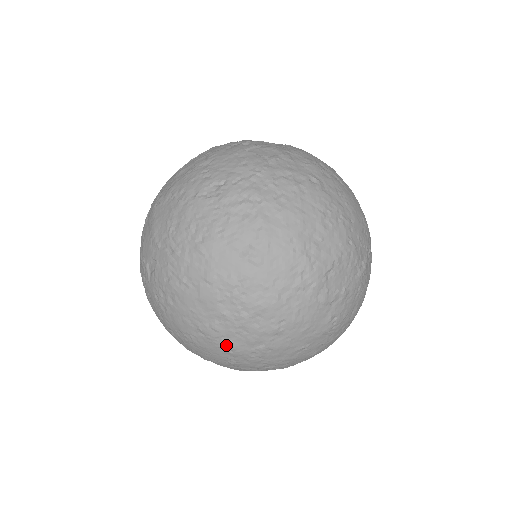
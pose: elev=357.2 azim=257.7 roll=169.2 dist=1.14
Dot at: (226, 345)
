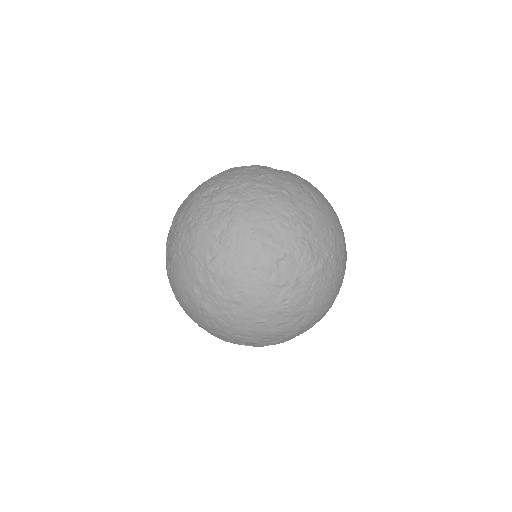
Dot at: (202, 307)
